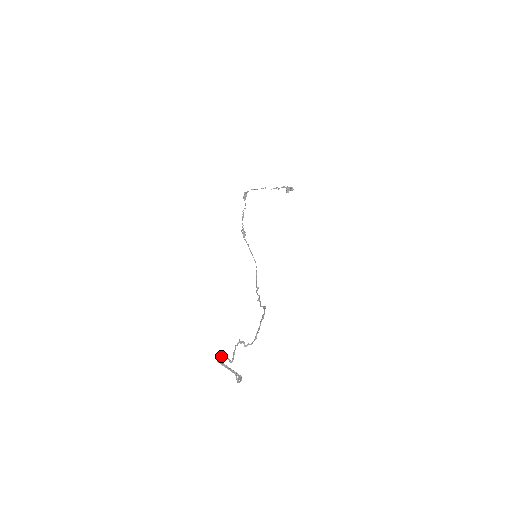
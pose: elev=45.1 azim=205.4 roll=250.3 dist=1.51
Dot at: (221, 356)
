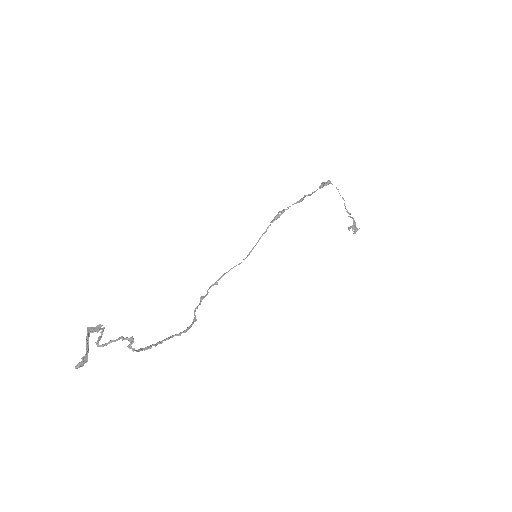
Dot at: (97, 331)
